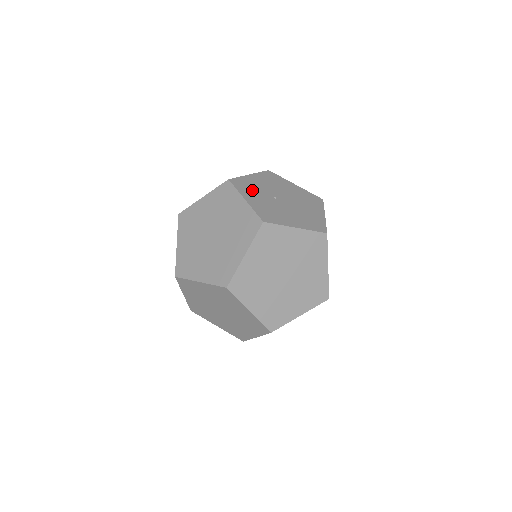
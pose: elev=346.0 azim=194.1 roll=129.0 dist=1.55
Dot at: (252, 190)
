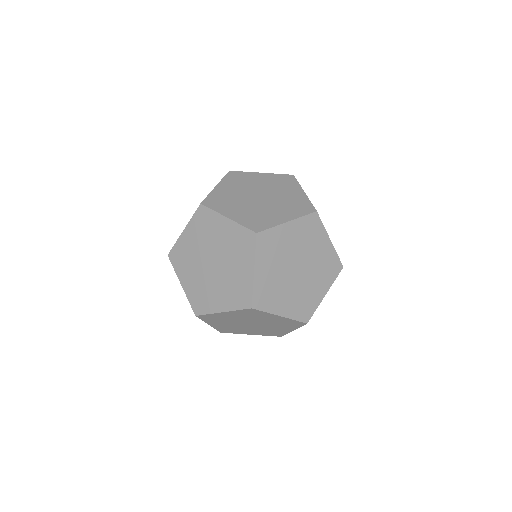
Dot at: occluded
